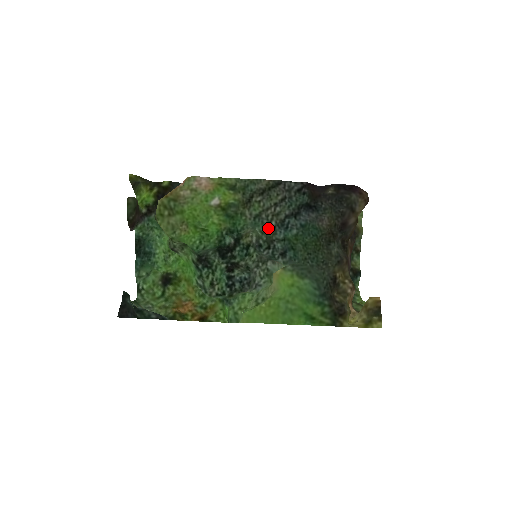
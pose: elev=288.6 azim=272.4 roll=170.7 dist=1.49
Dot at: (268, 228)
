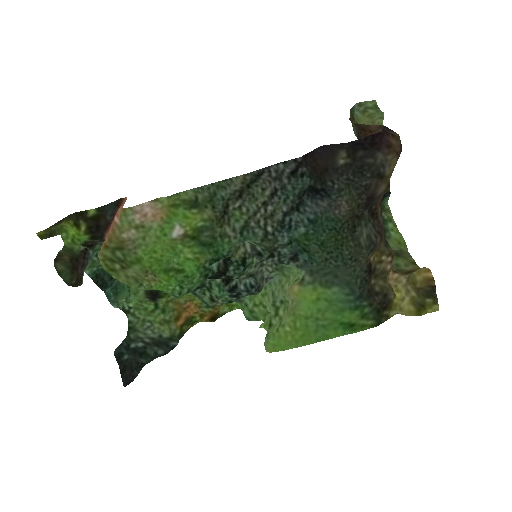
Dot at: (264, 239)
